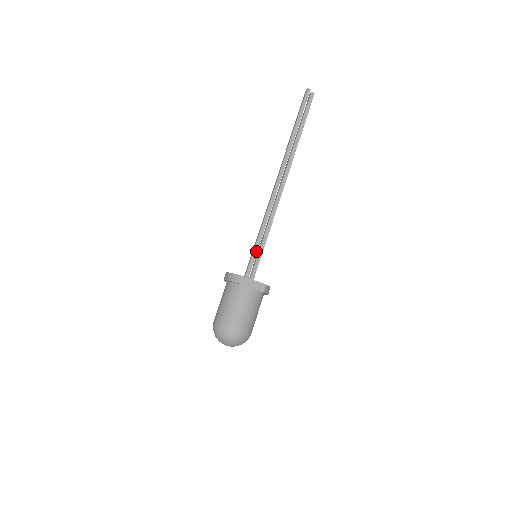
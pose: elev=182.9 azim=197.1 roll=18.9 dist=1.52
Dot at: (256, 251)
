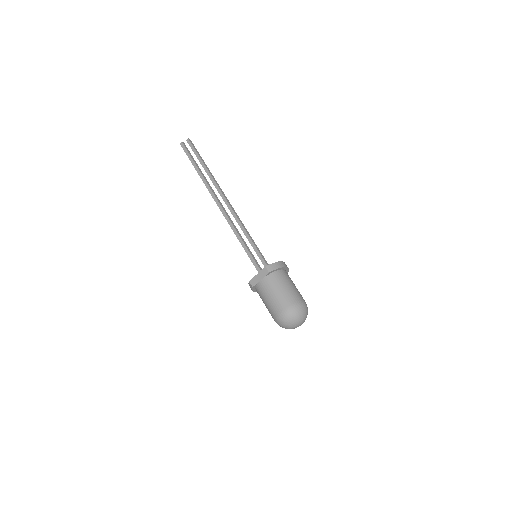
Dot at: (258, 252)
